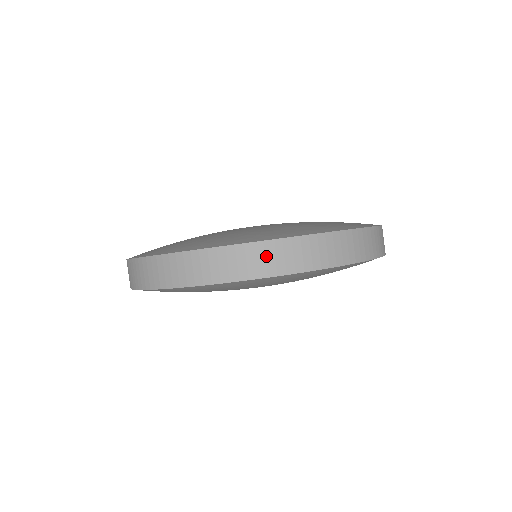
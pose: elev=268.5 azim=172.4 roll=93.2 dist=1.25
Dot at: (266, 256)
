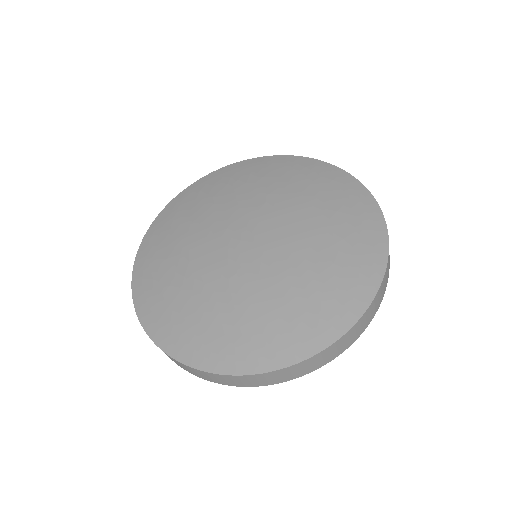
Dot at: (308, 365)
